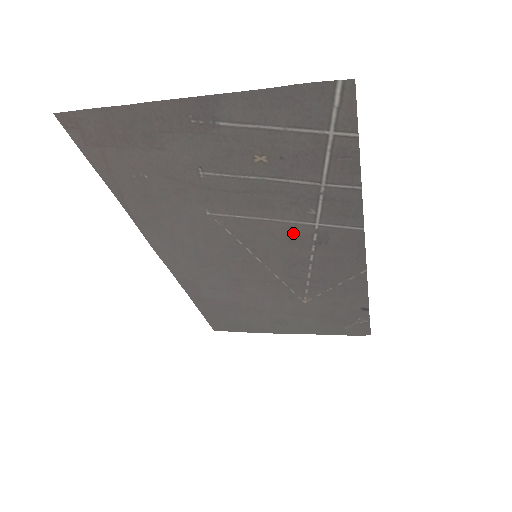
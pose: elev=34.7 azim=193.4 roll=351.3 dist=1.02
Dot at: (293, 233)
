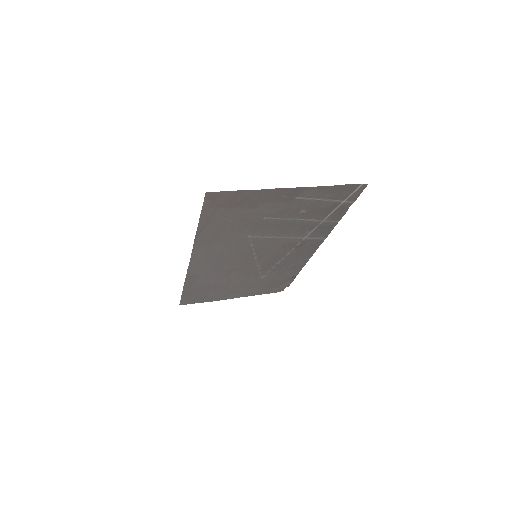
Dot at: (289, 243)
